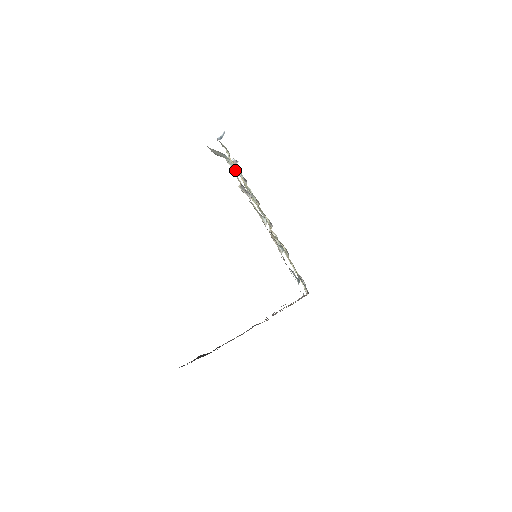
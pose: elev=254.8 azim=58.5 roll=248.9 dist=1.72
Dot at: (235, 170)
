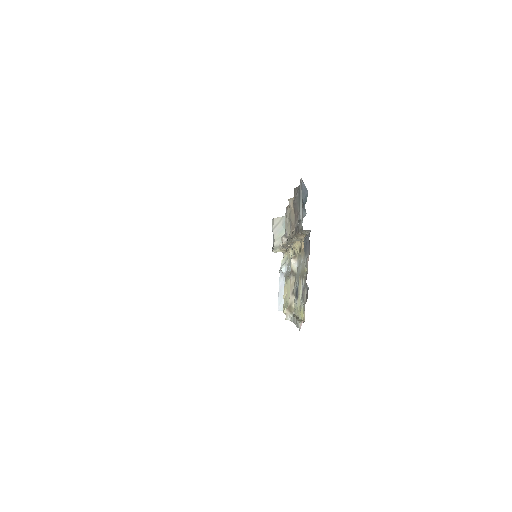
Dot at: (281, 294)
